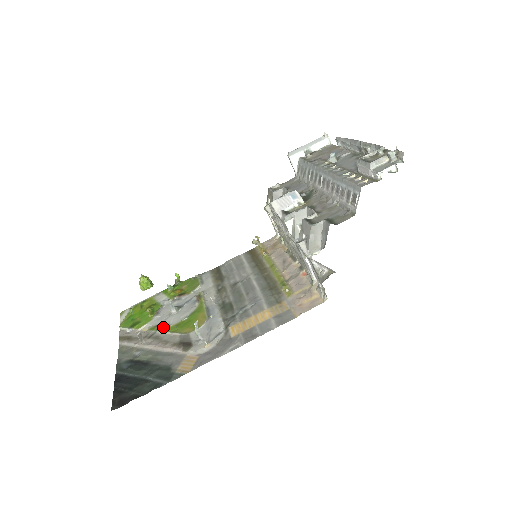
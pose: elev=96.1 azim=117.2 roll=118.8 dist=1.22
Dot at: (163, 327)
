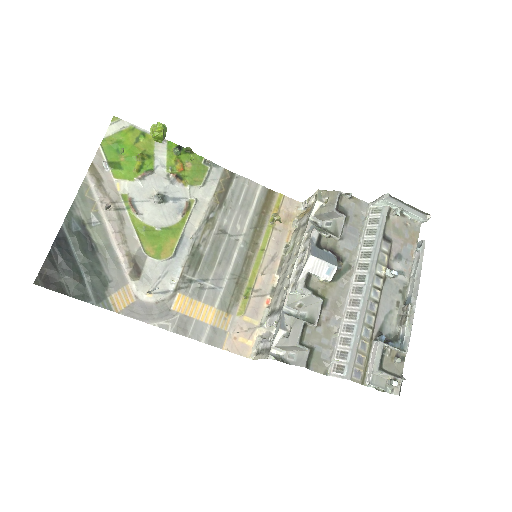
Dot at: (135, 213)
